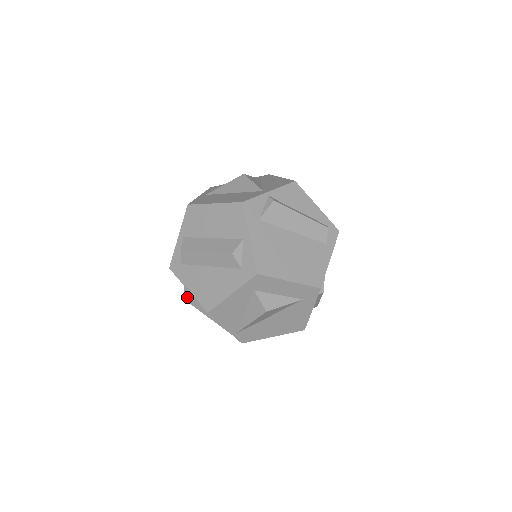
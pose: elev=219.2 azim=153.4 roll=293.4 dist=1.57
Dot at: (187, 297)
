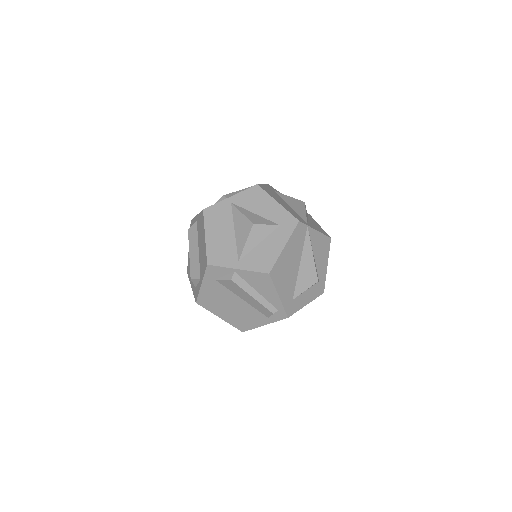
Dot at: occluded
